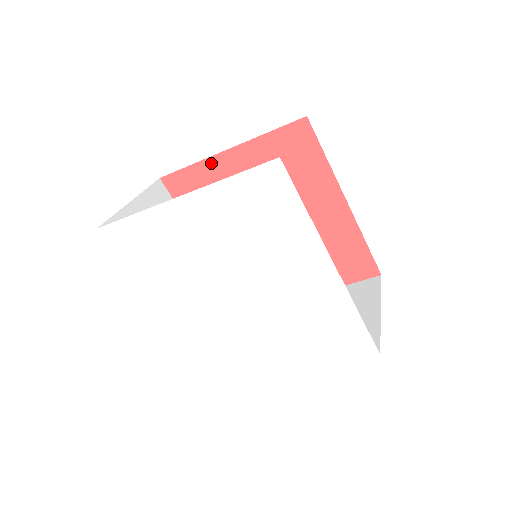
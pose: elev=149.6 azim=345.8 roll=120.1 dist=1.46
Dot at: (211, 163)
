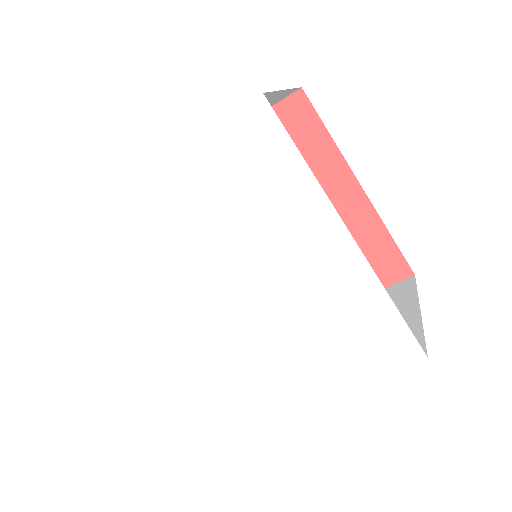
Dot at: occluded
